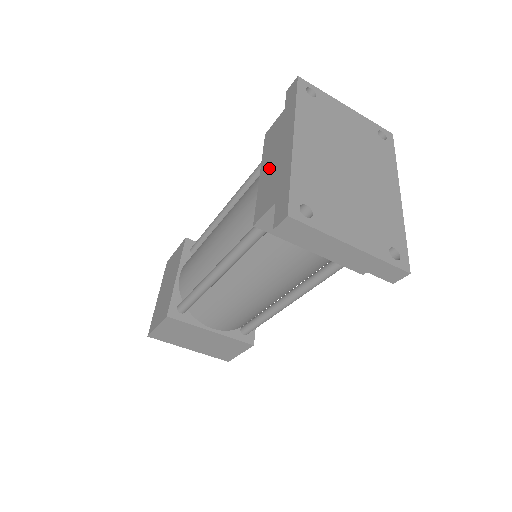
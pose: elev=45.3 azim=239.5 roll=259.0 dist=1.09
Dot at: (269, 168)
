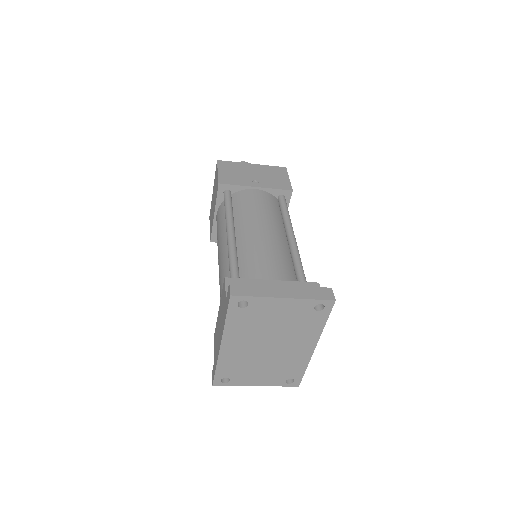
Dot at: (218, 324)
